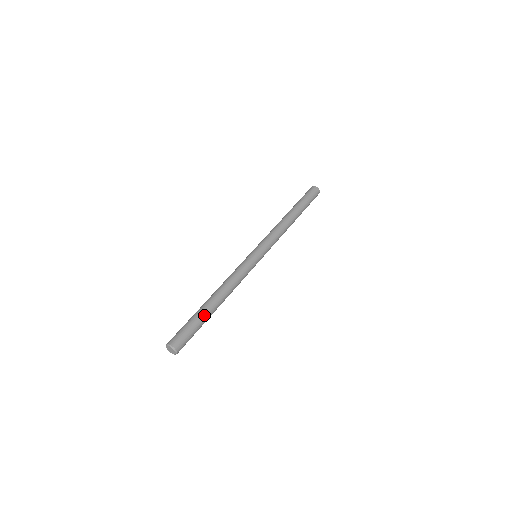
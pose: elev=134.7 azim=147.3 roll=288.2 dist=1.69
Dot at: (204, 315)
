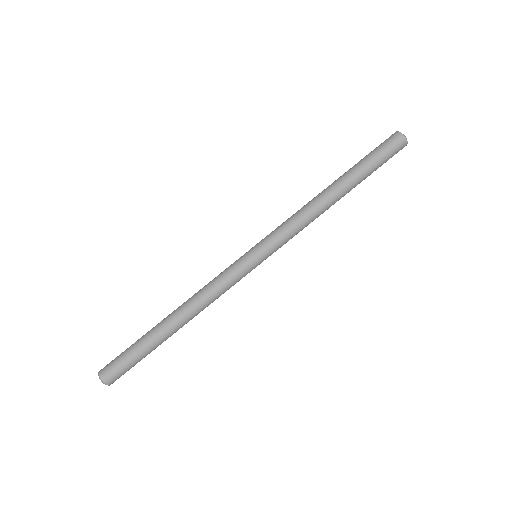
Dot at: (156, 347)
